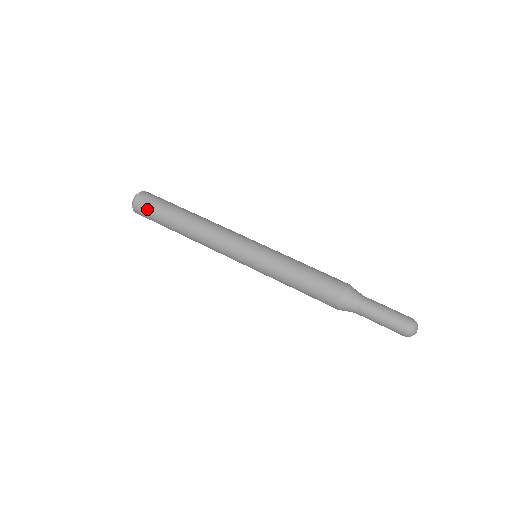
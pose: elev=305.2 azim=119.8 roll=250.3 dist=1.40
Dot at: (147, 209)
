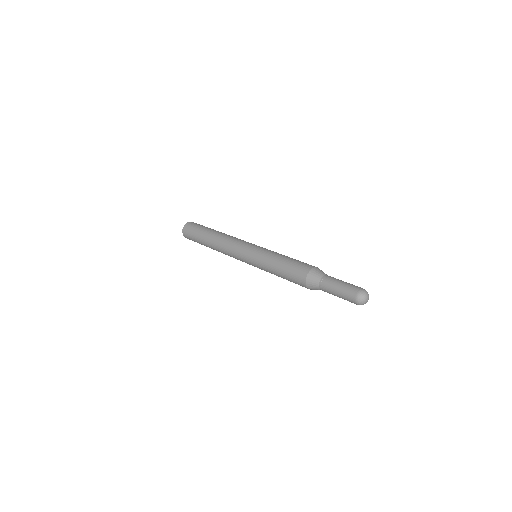
Dot at: (194, 226)
